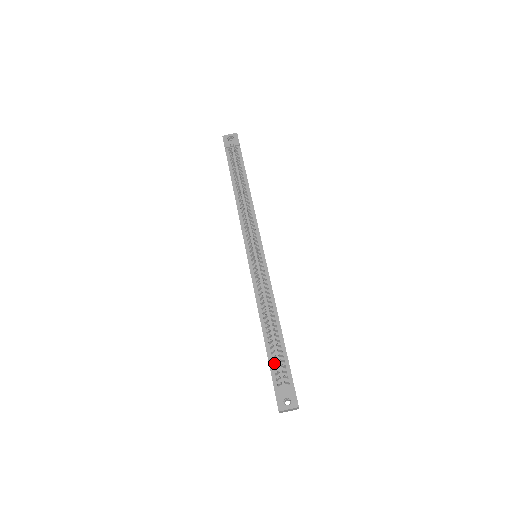
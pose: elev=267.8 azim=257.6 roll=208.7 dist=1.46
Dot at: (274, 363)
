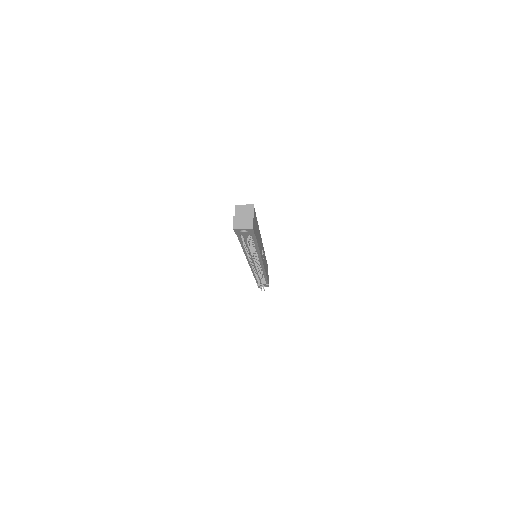
Dot at: occluded
